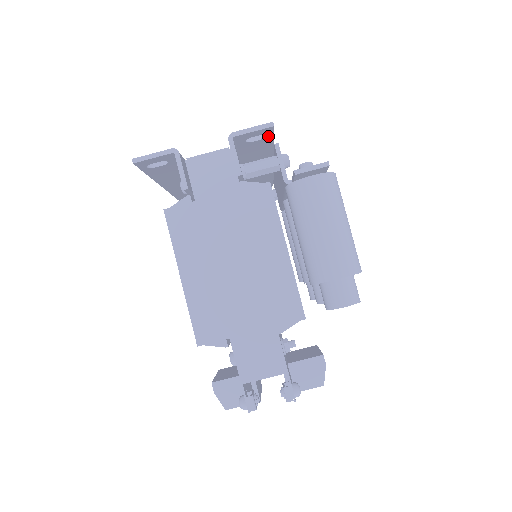
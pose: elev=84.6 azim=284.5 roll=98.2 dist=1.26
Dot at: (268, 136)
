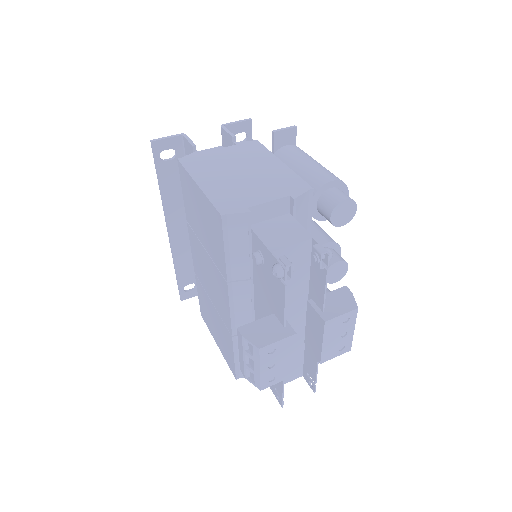
Dot at: (248, 139)
